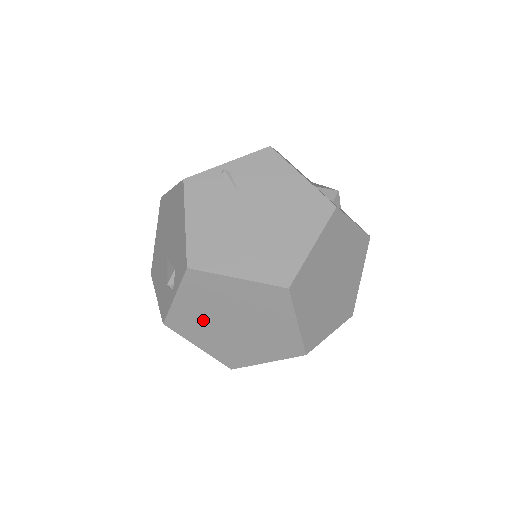
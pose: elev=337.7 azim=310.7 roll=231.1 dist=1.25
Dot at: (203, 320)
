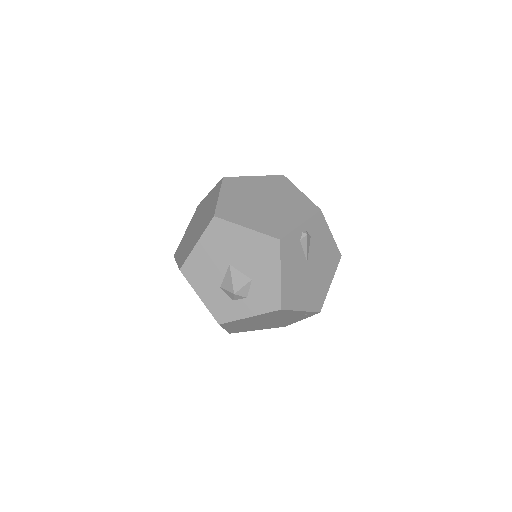
Dot at: occluded
